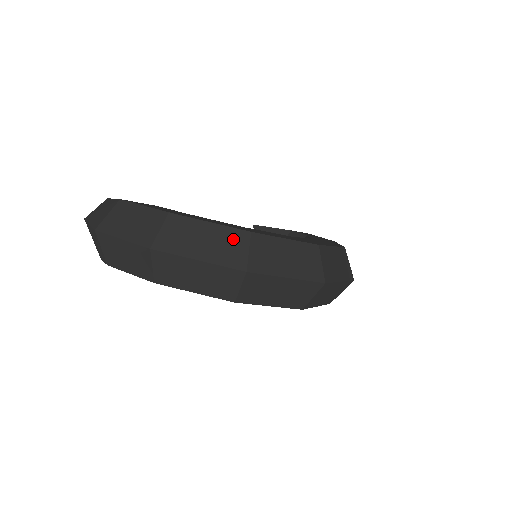
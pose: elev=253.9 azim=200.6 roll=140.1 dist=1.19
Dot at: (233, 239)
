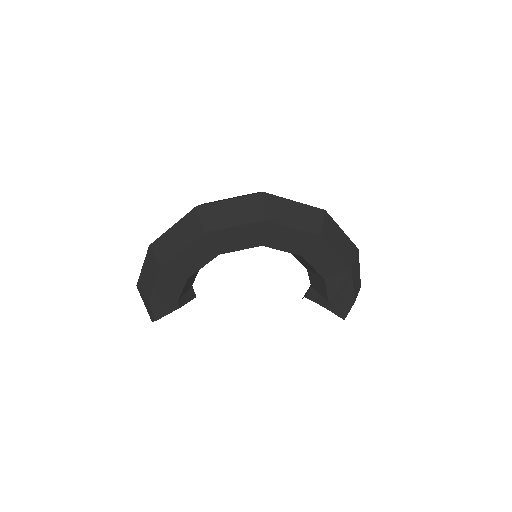
Dot at: occluded
